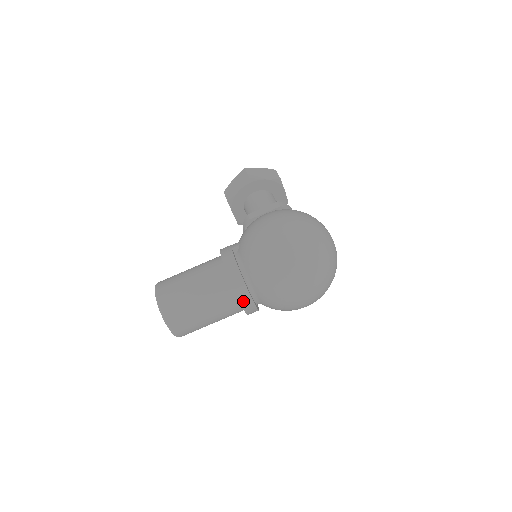
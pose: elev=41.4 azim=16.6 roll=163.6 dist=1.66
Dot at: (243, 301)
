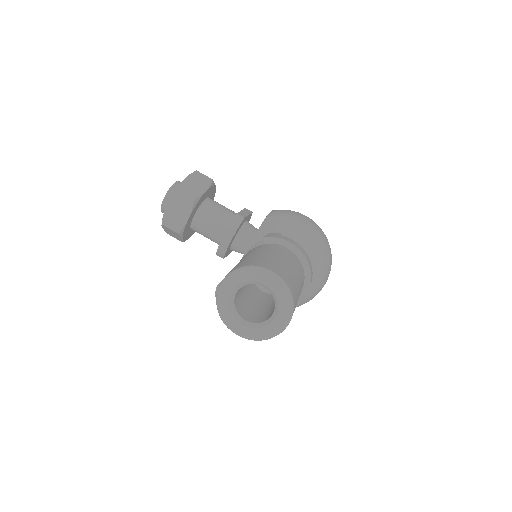
Dot at: occluded
